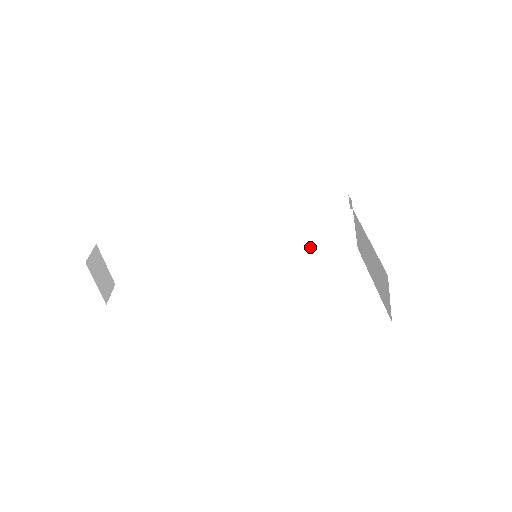
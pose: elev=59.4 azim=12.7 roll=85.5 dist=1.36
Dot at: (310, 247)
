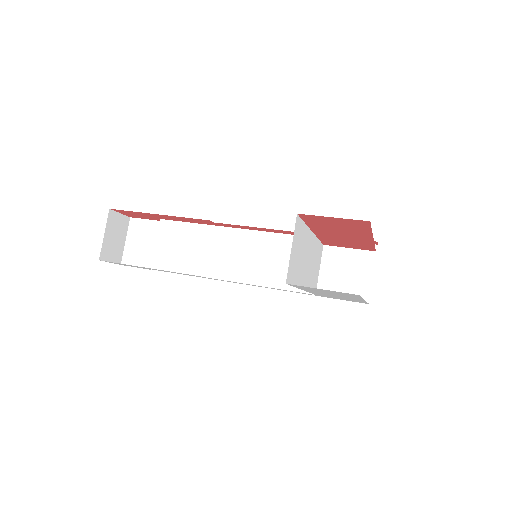
Dot at: occluded
